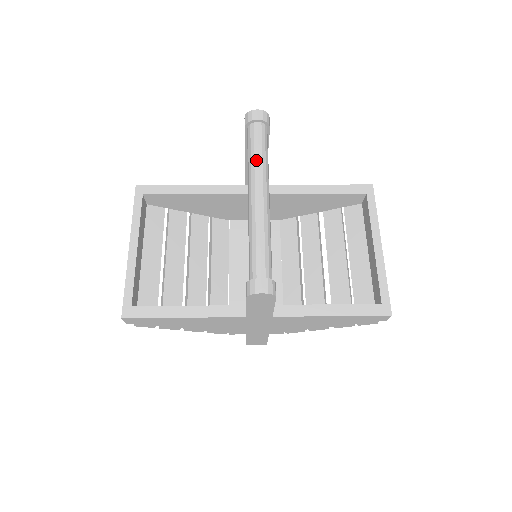
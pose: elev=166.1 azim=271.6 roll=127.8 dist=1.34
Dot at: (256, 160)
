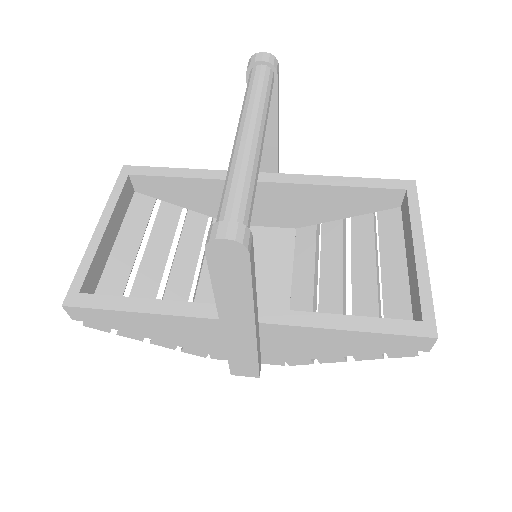
Dot at: (252, 98)
